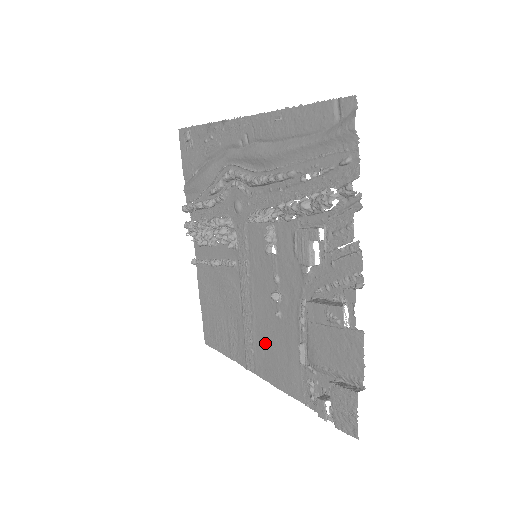
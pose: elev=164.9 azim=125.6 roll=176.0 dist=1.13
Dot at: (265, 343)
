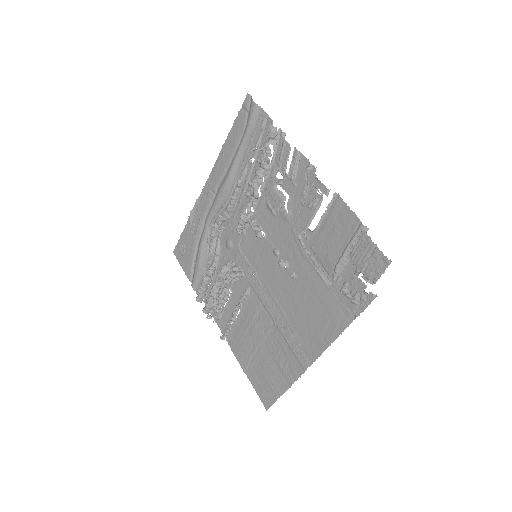
Dot at: (301, 318)
